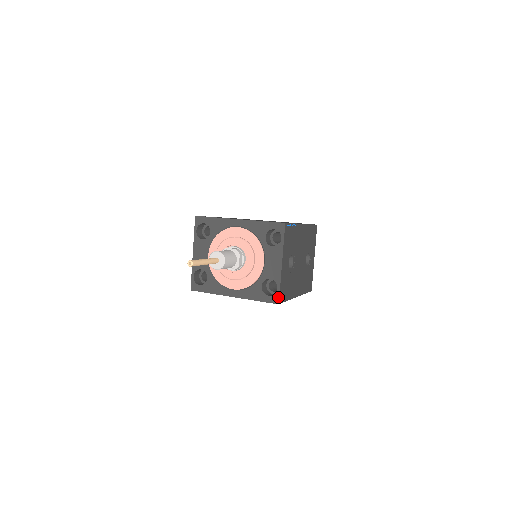
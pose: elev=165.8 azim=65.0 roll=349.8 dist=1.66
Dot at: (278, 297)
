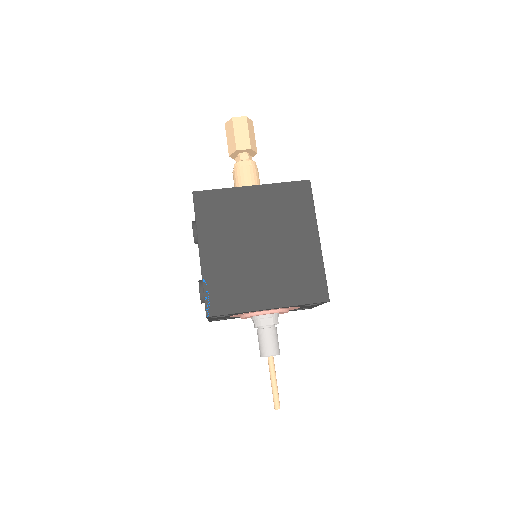
Dot at: (311, 308)
